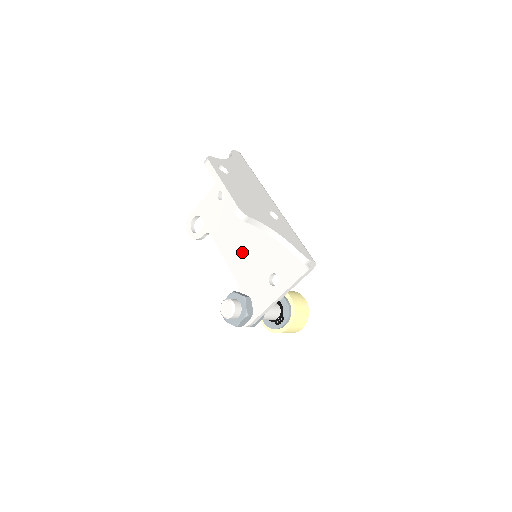
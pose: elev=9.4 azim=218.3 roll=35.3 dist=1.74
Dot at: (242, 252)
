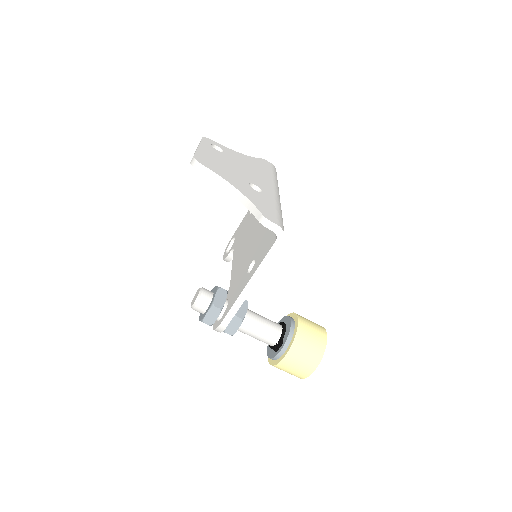
Dot at: (243, 252)
